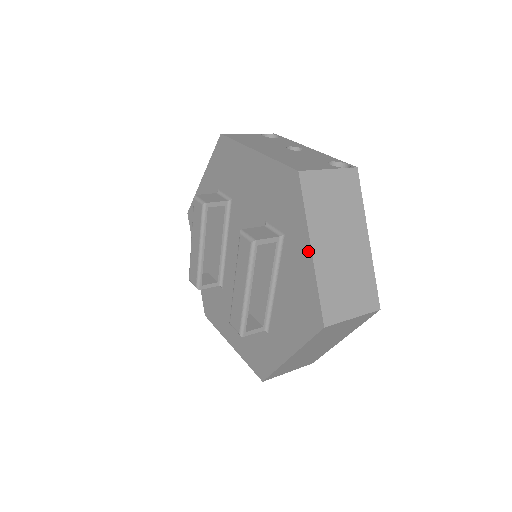
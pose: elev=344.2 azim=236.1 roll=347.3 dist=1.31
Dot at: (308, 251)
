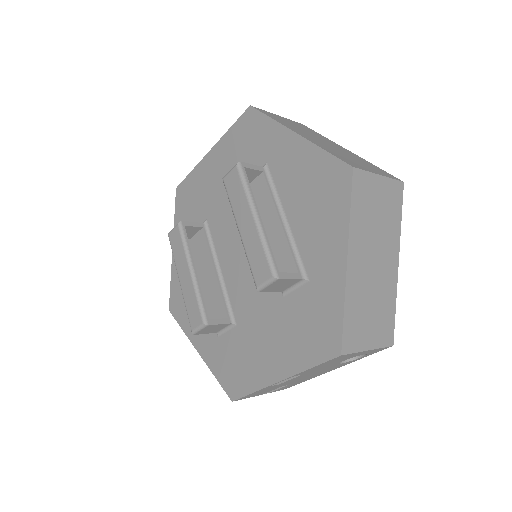
Dot at: (294, 138)
